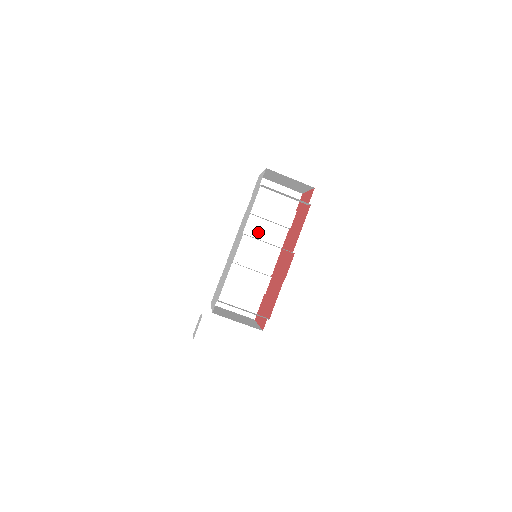
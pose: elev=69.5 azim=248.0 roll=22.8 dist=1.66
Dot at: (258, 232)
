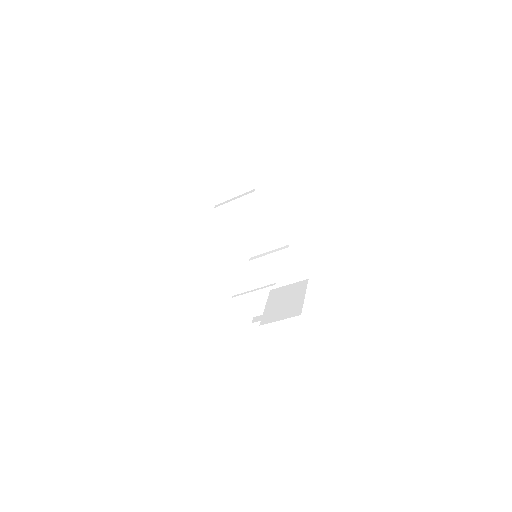
Dot at: (247, 226)
